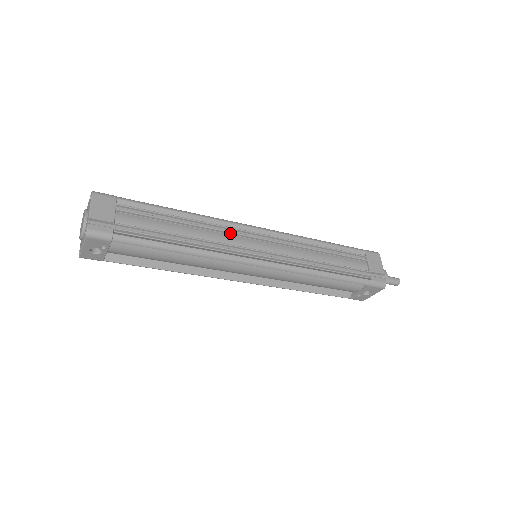
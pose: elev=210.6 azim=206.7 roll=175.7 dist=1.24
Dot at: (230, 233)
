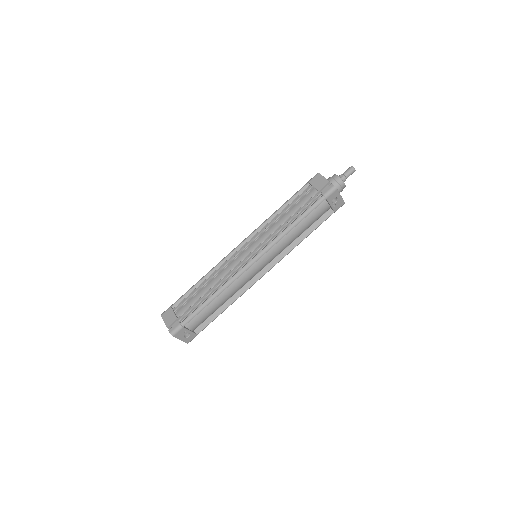
Dot at: (228, 264)
